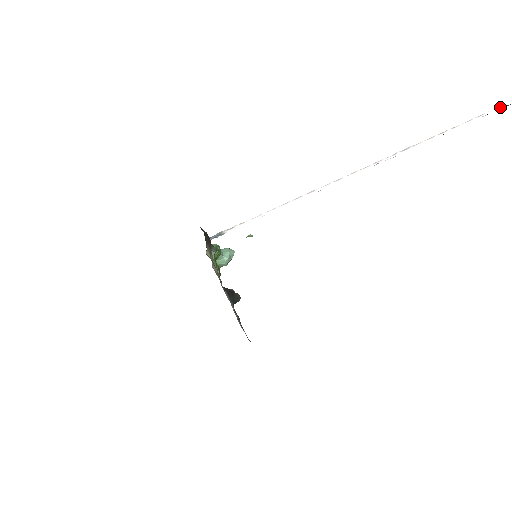
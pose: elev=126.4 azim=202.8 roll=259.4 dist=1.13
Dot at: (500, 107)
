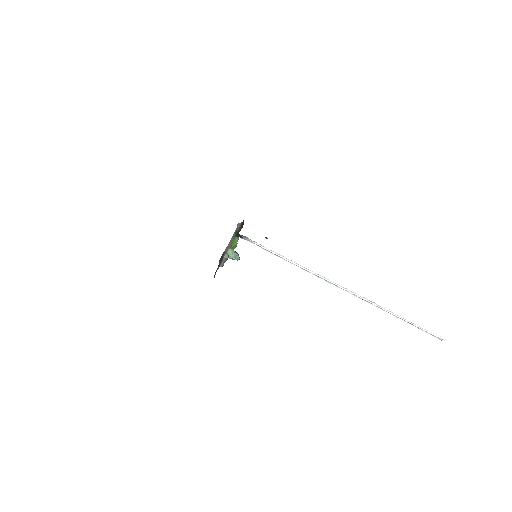
Dot at: (435, 335)
